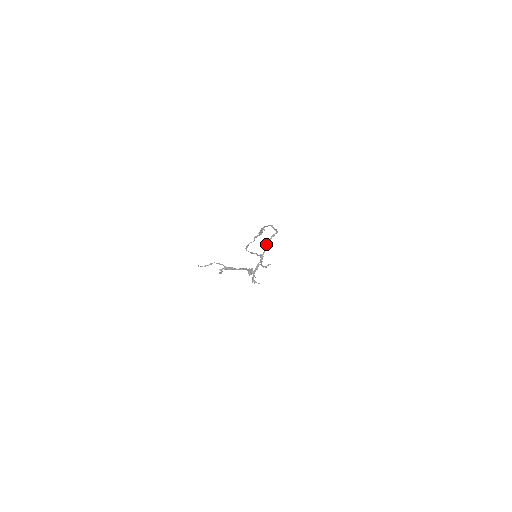
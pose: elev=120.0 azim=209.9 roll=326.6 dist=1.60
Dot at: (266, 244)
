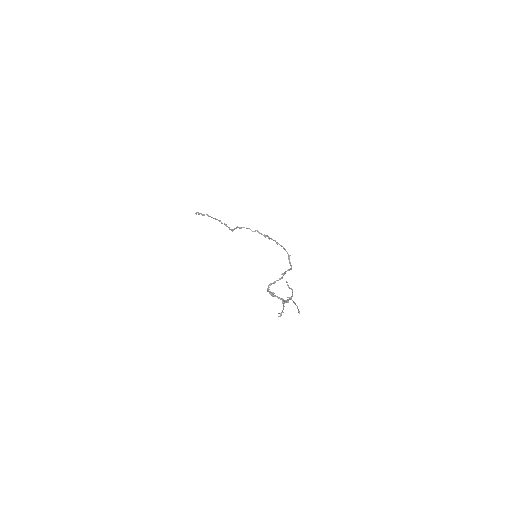
Dot at: (285, 273)
